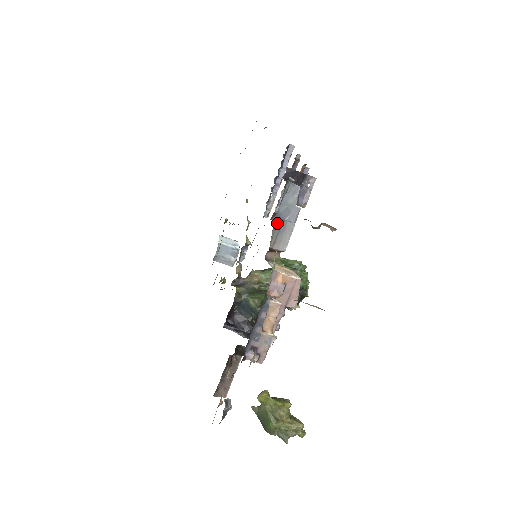
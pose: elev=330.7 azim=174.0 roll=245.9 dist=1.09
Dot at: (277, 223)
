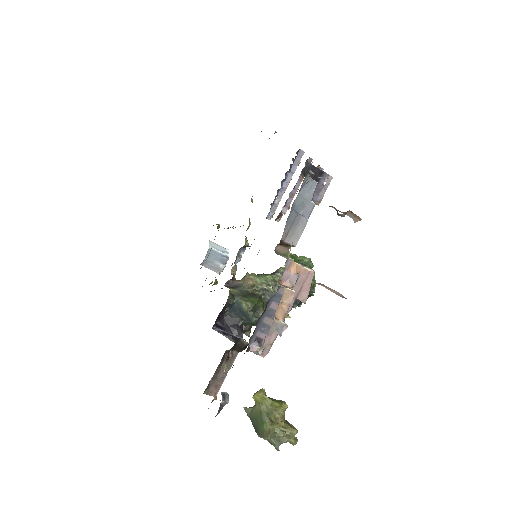
Dot at: (291, 216)
